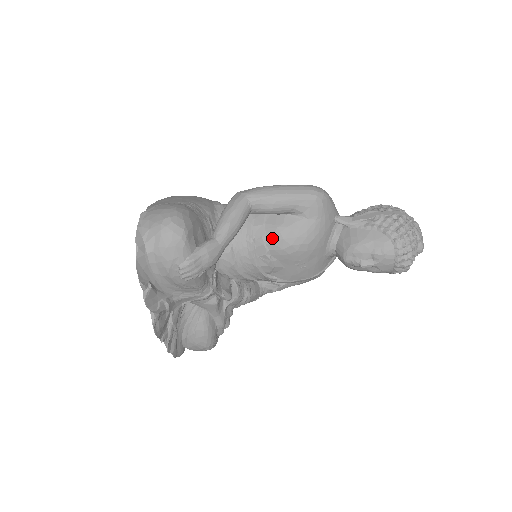
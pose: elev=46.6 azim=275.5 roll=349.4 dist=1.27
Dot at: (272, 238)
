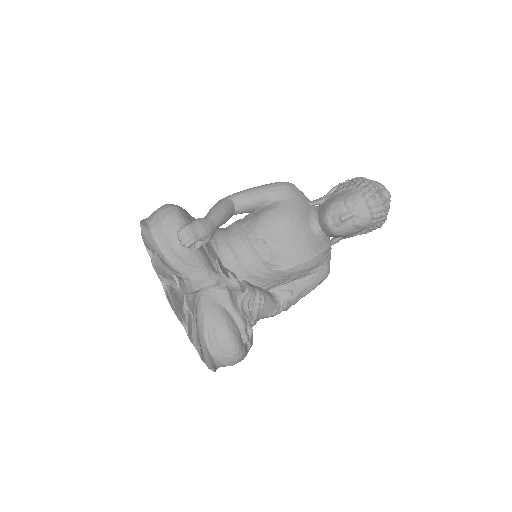
Dot at: (259, 223)
